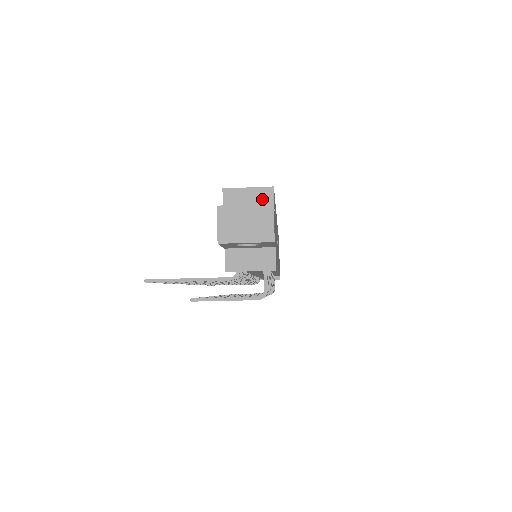
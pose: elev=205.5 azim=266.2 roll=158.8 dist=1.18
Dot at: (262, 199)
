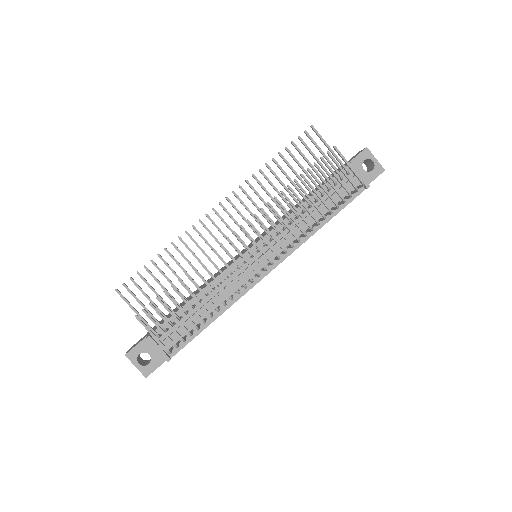
Dot at: occluded
